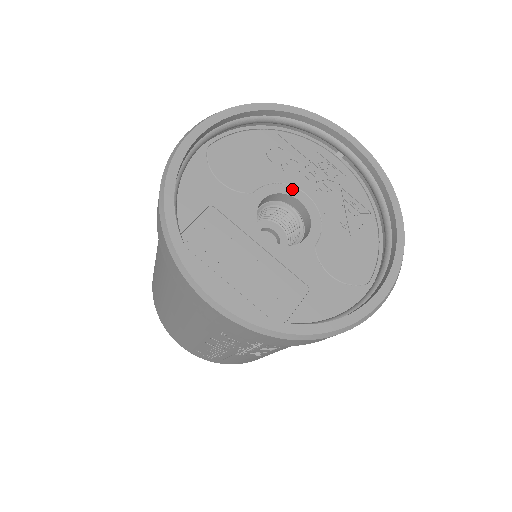
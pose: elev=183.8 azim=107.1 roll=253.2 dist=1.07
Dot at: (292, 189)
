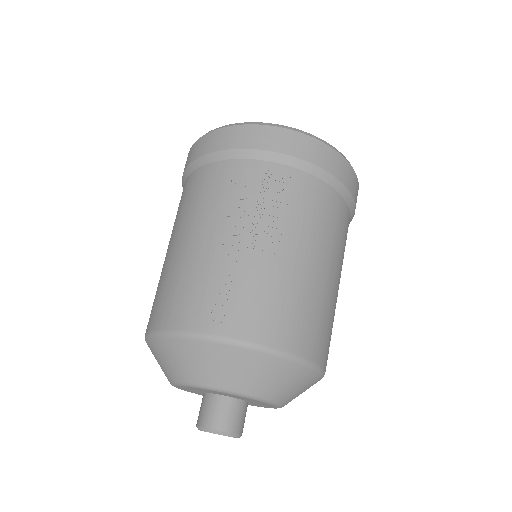
Dot at: occluded
